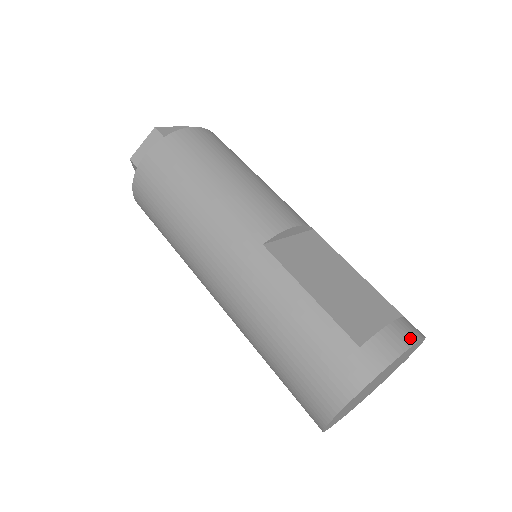
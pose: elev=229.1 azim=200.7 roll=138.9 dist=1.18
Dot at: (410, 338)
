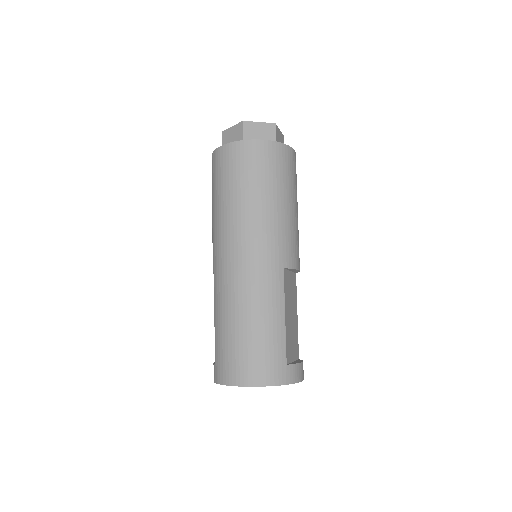
Dot at: (303, 376)
